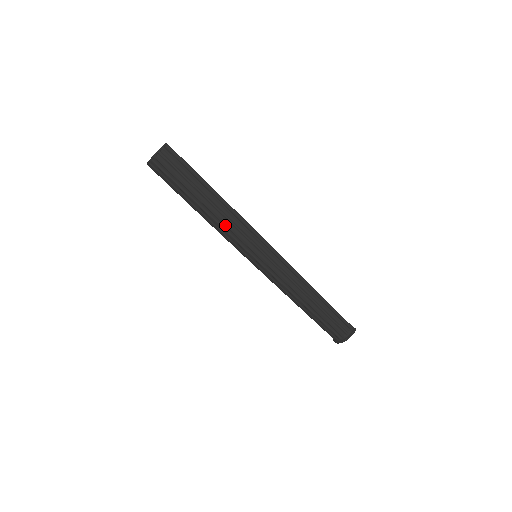
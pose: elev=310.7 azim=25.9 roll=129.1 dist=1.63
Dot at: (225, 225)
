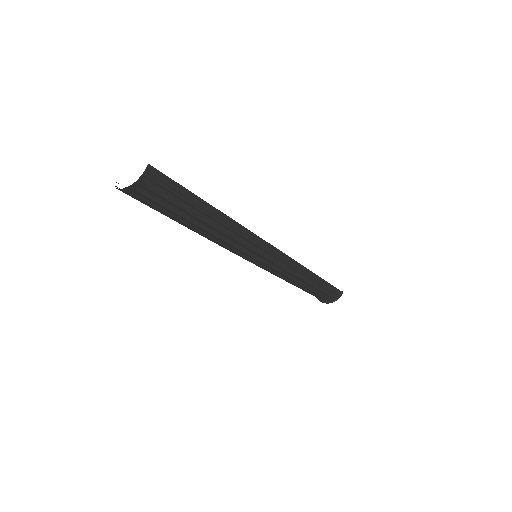
Dot at: (227, 243)
